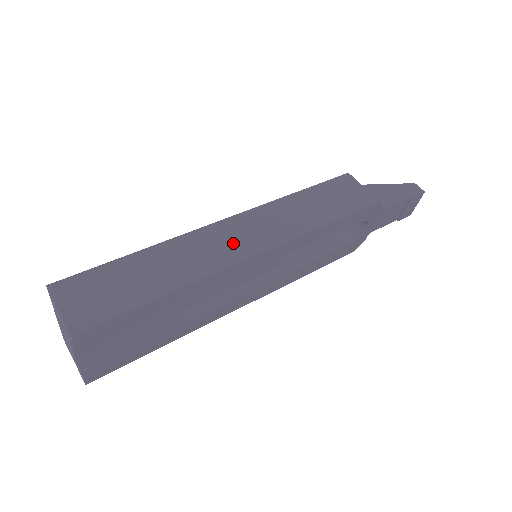
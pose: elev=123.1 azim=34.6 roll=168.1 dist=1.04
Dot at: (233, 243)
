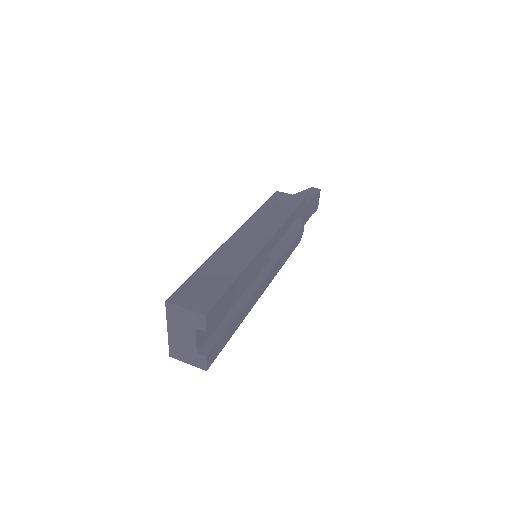
Dot at: (248, 243)
